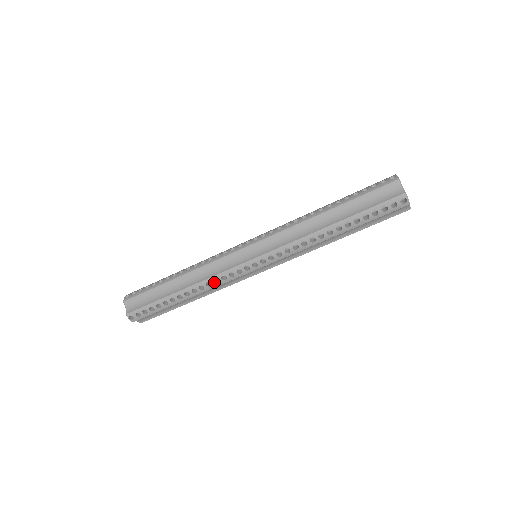
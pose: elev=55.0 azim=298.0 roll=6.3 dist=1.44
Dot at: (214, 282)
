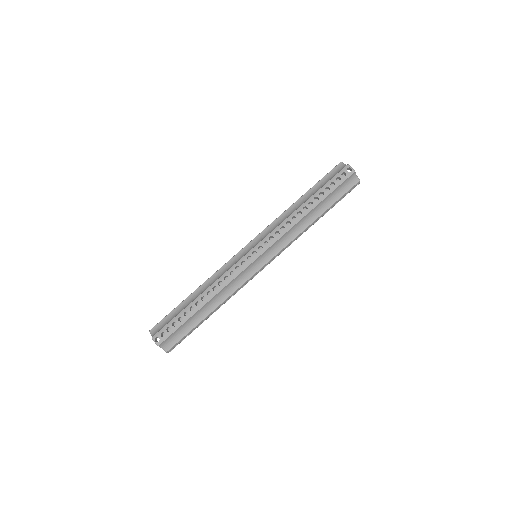
Dot at: (224, 280)
